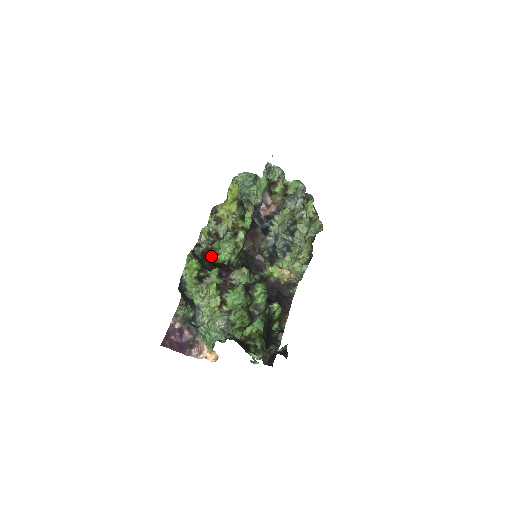
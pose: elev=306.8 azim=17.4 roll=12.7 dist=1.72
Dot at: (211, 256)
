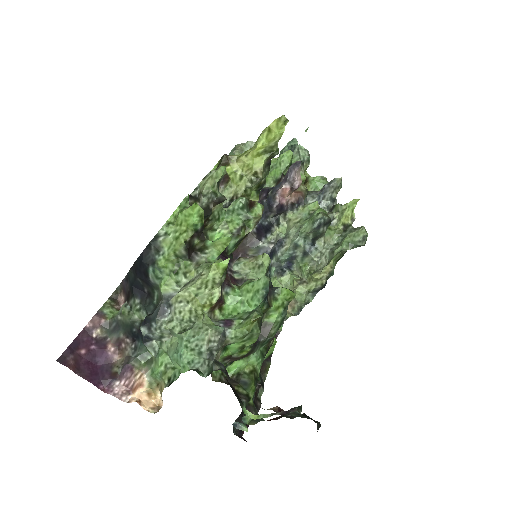
Dot at: occluded
